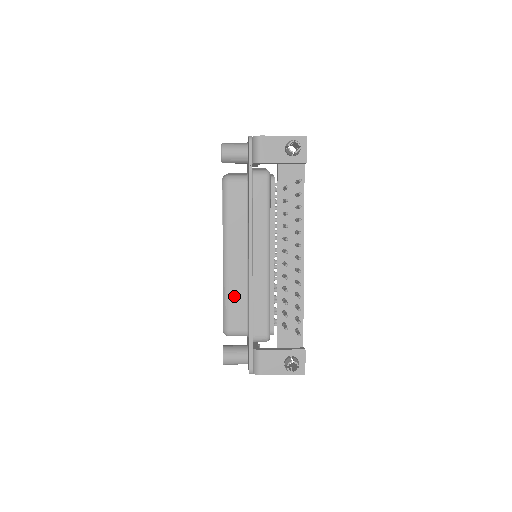
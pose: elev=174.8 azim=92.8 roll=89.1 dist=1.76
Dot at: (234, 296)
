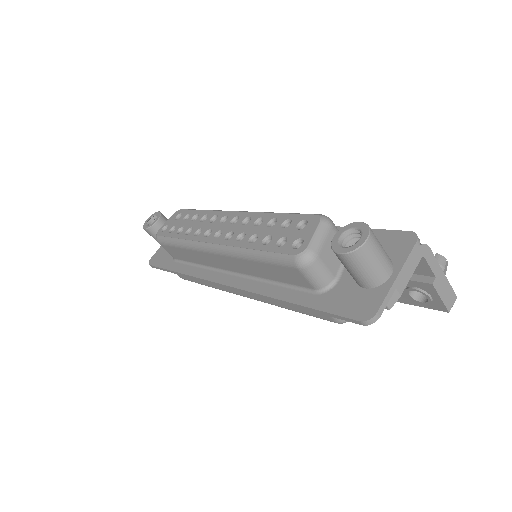
Dot at: occluded
